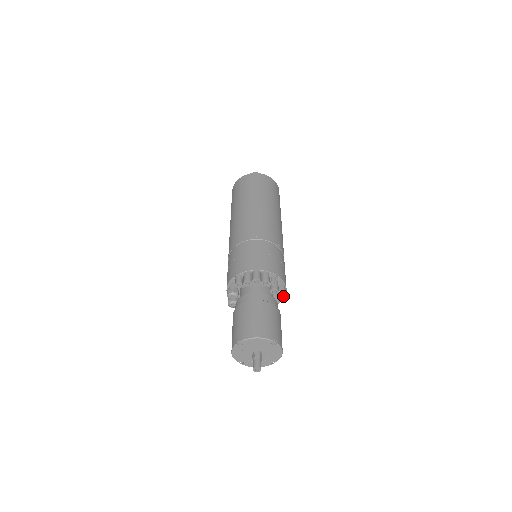
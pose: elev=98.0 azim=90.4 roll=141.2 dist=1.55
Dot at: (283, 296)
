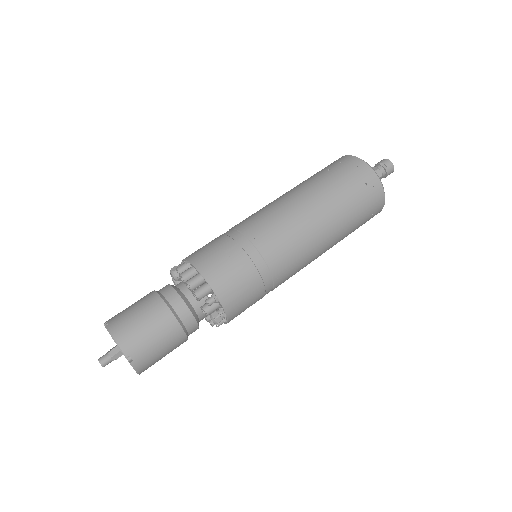
Dot at: occluded
